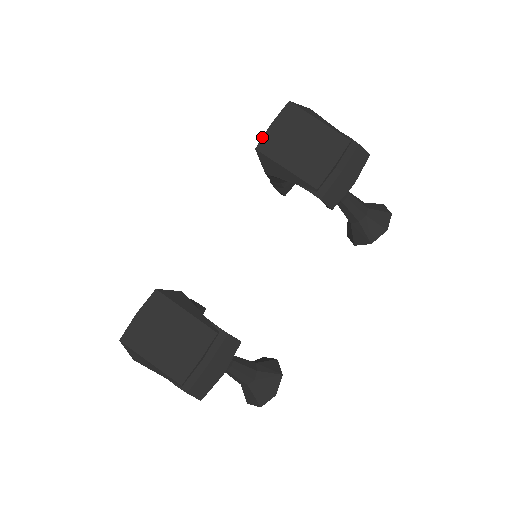
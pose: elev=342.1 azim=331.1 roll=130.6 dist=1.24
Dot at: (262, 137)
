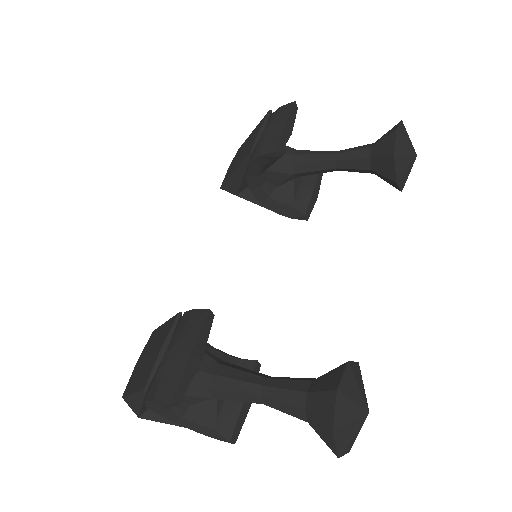
Dot at: (224, 179)
